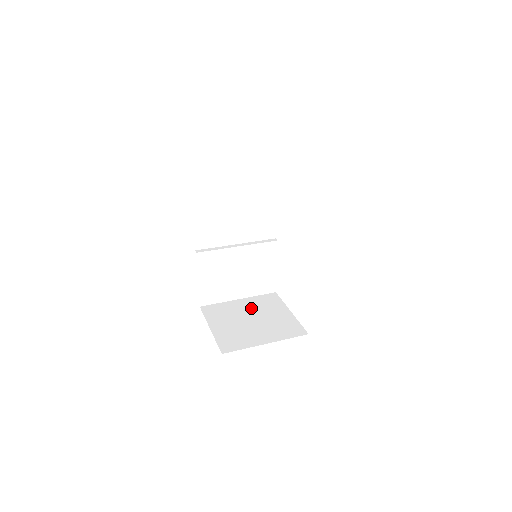
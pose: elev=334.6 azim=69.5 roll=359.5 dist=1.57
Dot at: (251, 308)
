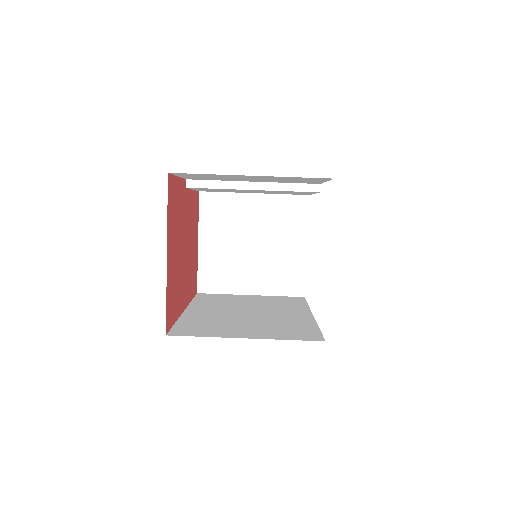
Dot at: (261, 220)
